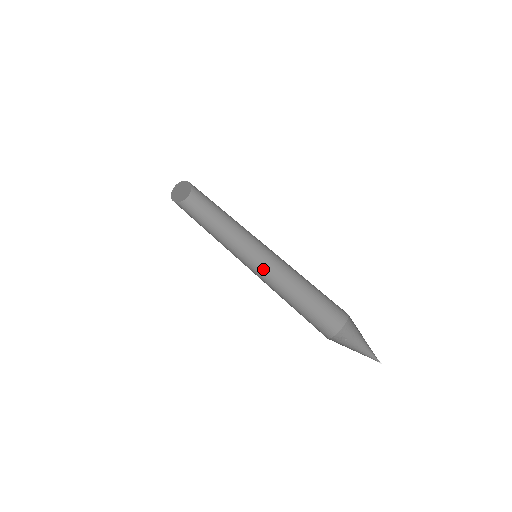
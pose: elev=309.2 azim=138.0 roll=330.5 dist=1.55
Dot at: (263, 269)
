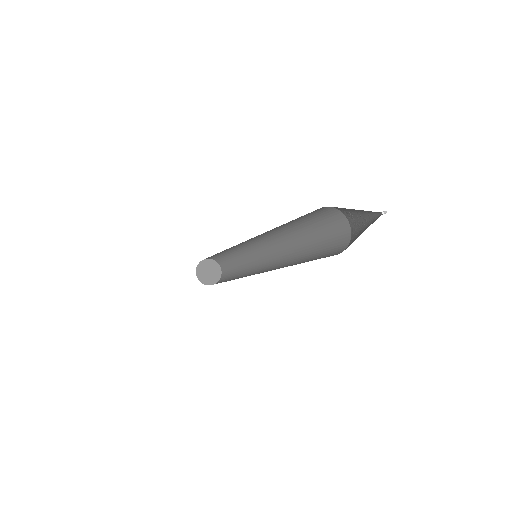
Dot at: occluded
